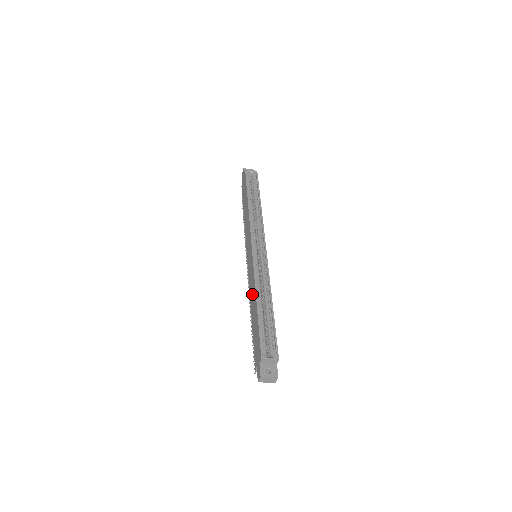
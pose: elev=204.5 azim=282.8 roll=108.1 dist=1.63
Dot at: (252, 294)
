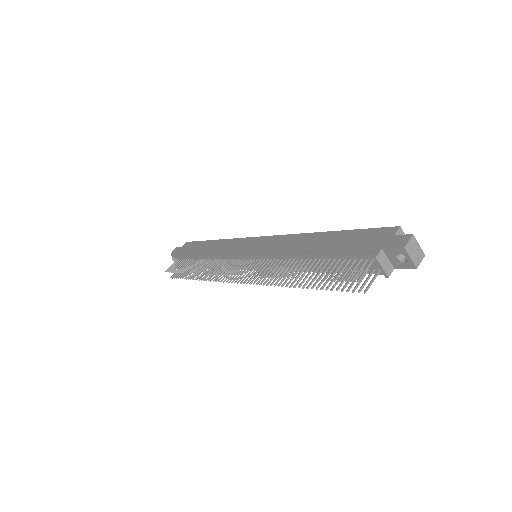
Dot at: (296, 244)
